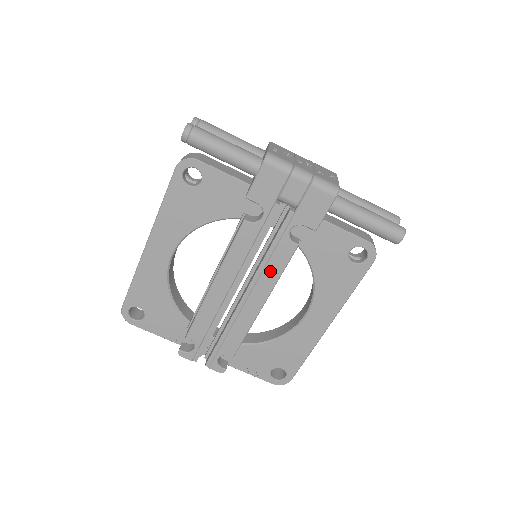
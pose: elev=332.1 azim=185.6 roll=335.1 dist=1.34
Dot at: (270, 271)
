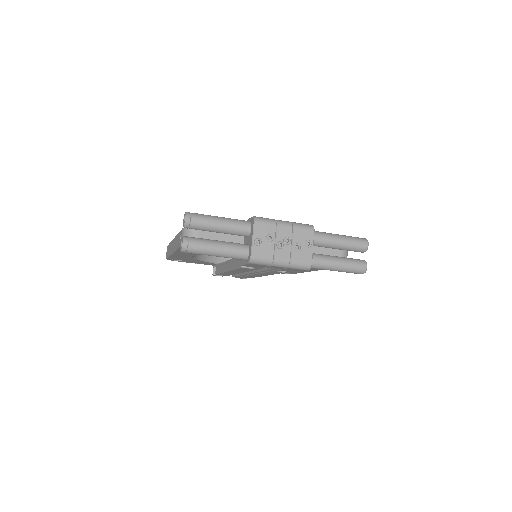
Dot at: (267, 273)
